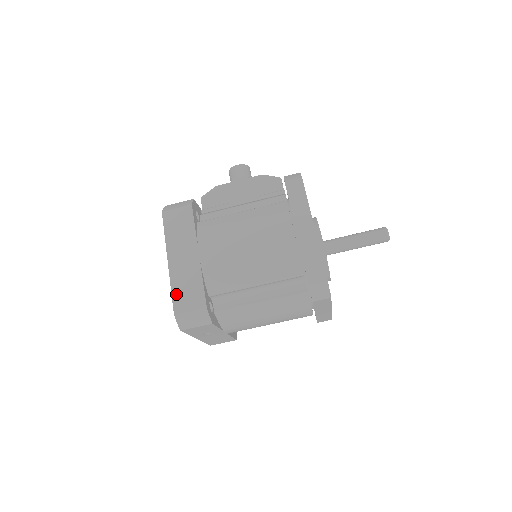
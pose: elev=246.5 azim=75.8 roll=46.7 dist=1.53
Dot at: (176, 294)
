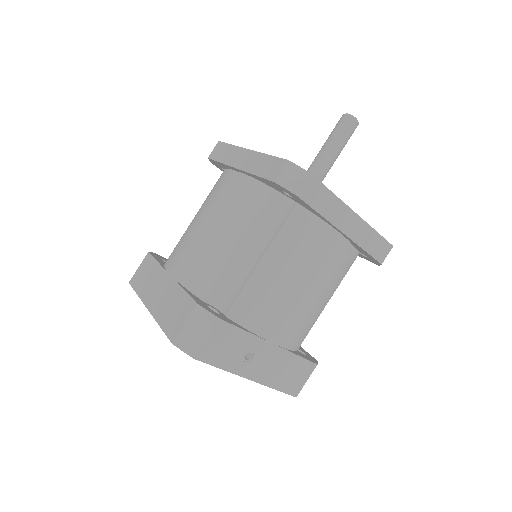
Dot at: (165, 325)
